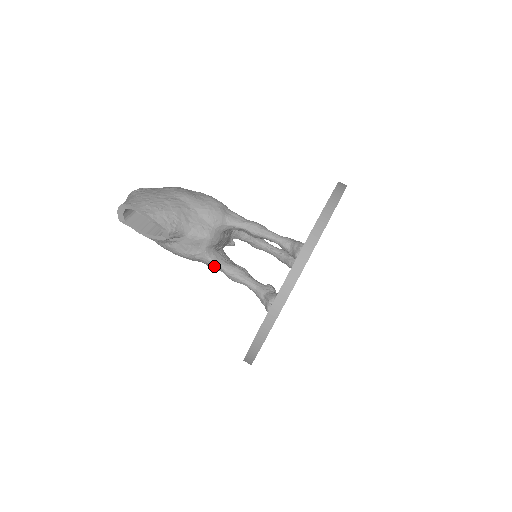
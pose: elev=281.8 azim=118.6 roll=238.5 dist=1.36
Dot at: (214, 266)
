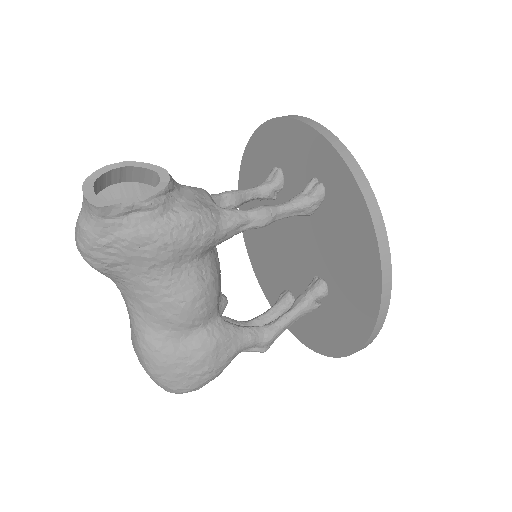
Dot at: (237, 215)
